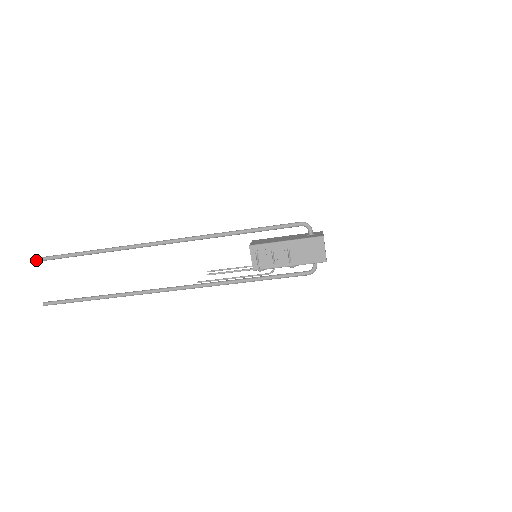
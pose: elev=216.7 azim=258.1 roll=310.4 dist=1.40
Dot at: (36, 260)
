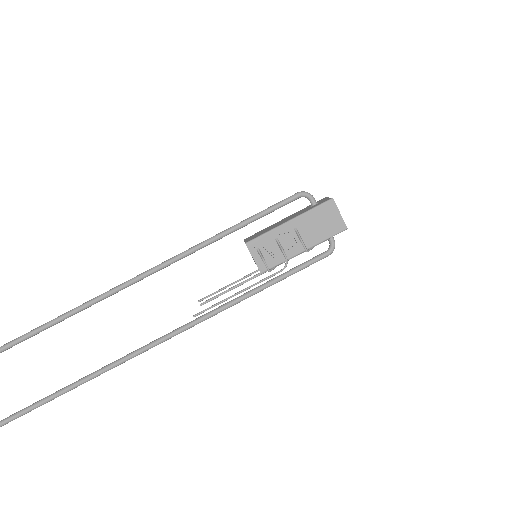
Dot at: out of frame
